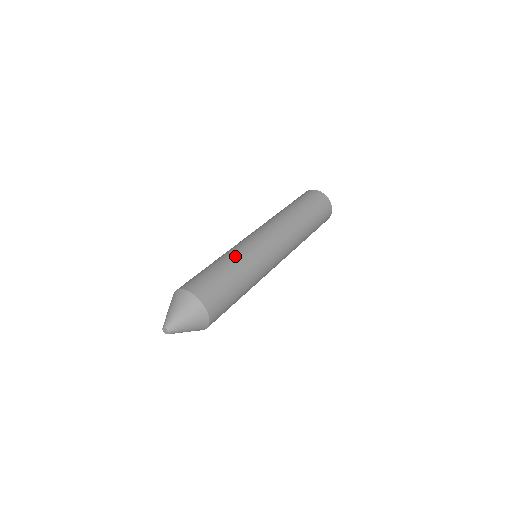
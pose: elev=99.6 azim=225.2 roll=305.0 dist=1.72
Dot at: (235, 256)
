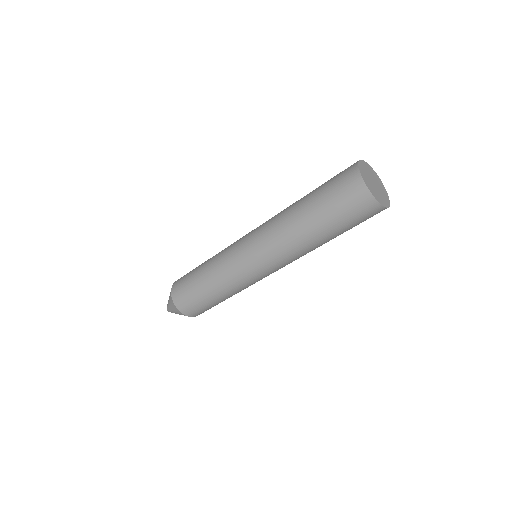
Dot at: (215, 275)
